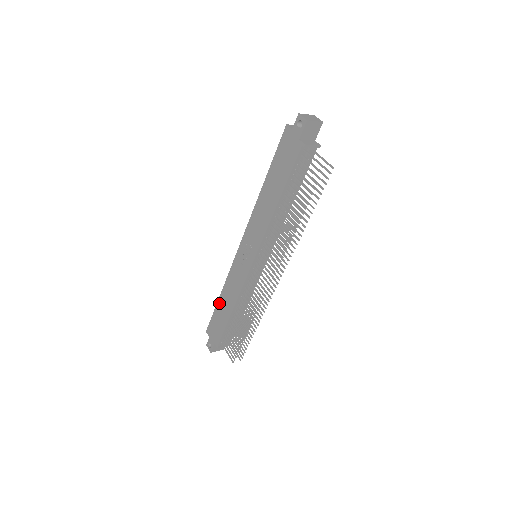
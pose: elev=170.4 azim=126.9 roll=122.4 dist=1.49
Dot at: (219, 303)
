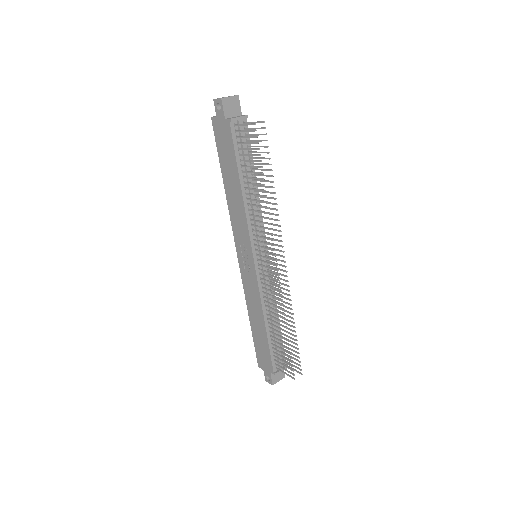
Dot at: (252, 327)
